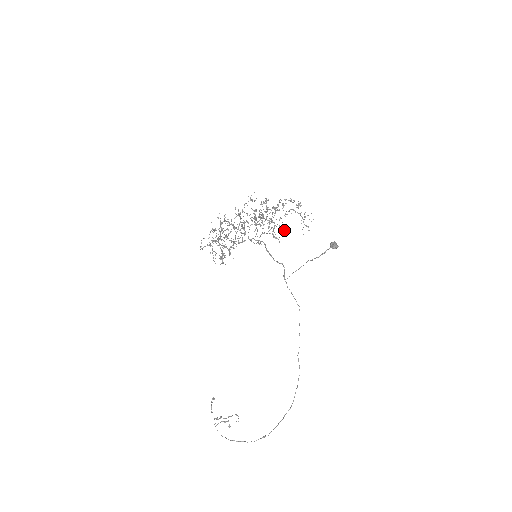
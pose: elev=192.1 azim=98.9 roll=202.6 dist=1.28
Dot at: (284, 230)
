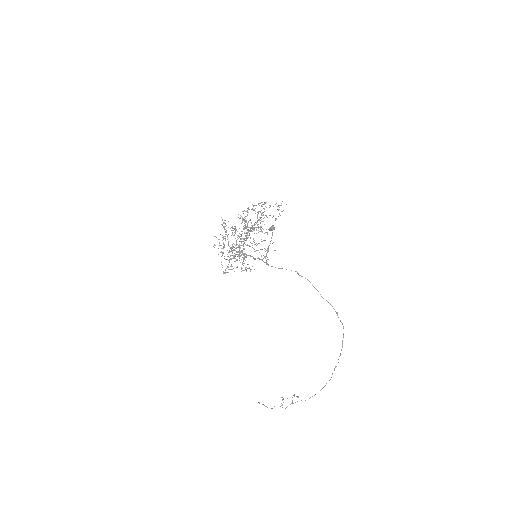
Dot at: (260, 228)
